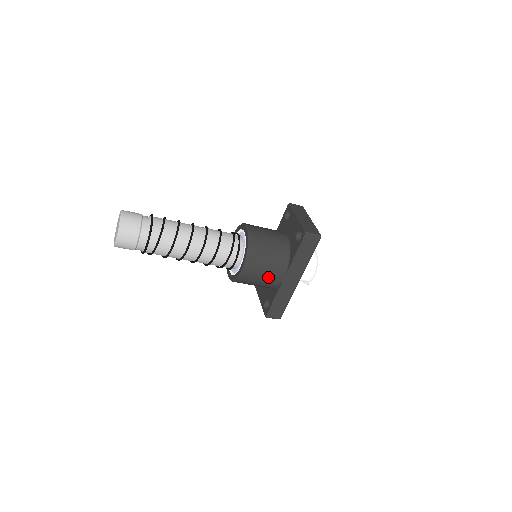
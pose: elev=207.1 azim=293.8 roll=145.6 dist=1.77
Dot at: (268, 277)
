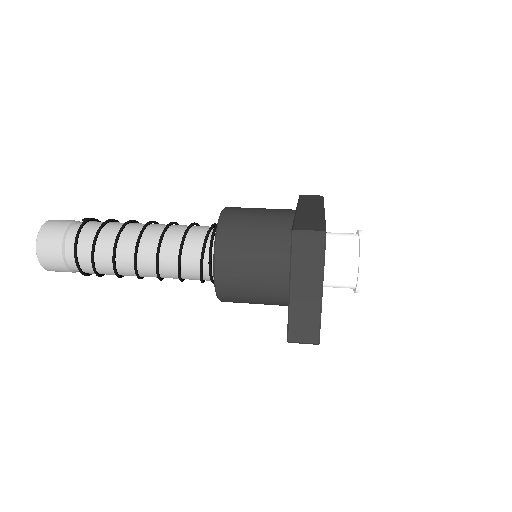
Dot at: occluded
